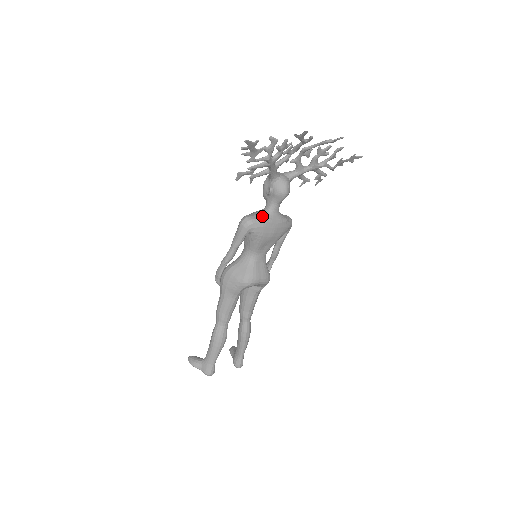
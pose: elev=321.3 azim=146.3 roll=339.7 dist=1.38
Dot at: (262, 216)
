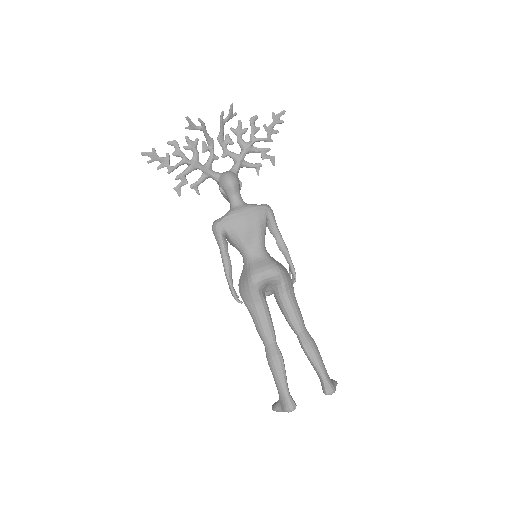
Dot at: (226, 213)
